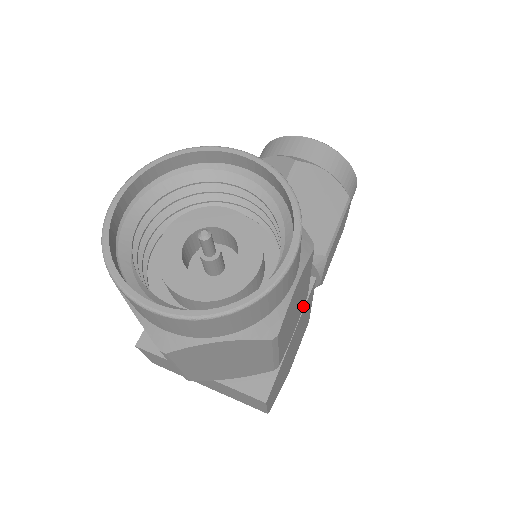
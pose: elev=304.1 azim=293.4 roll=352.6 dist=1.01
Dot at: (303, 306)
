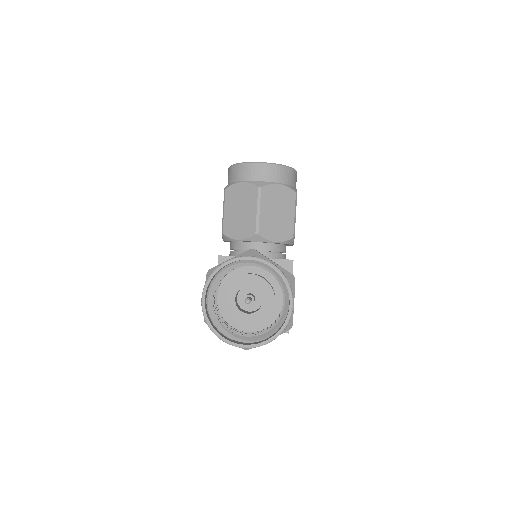
Dot at: occluded
